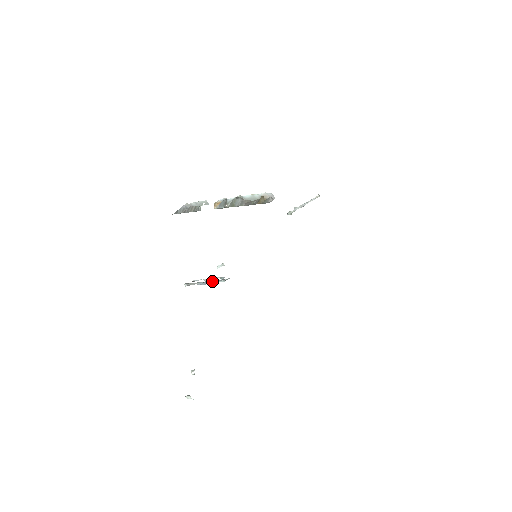
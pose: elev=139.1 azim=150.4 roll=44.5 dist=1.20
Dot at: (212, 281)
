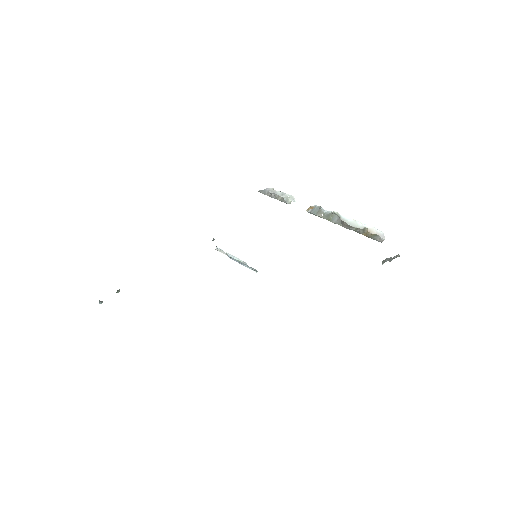
Dot at: (237, 260)
